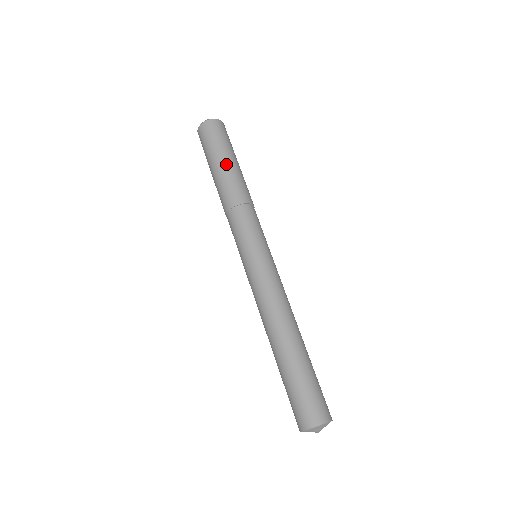
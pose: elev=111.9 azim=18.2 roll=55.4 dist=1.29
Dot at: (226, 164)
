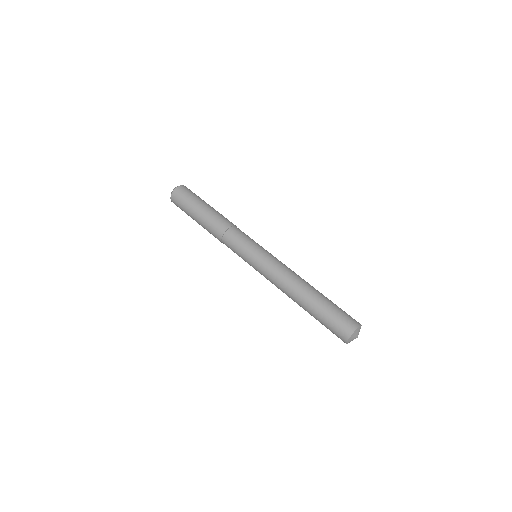
Dot at: (203, 210)
